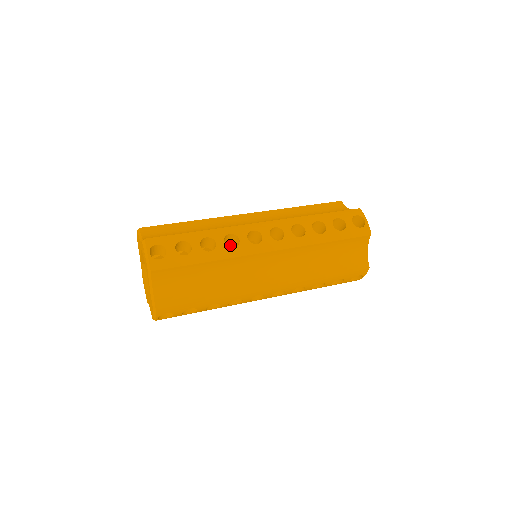
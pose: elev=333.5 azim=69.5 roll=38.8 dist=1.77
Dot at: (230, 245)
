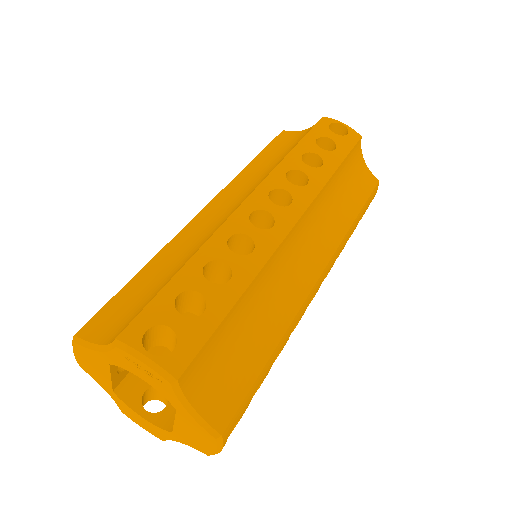
Dot at: occluded
